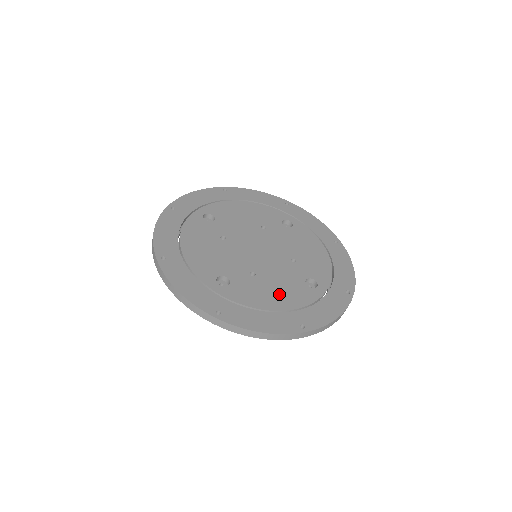
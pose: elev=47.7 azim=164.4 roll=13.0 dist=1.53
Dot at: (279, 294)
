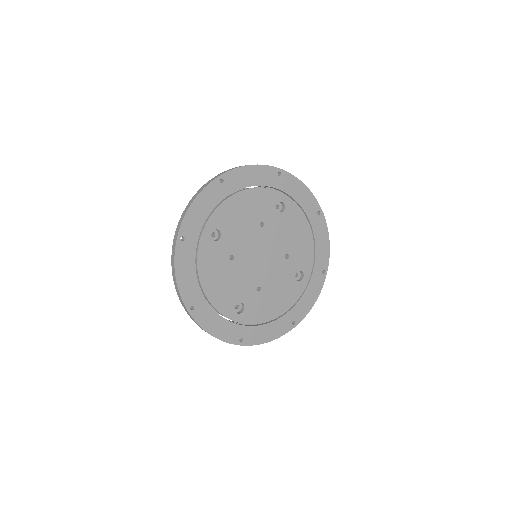
Dot at: (278, 300)
